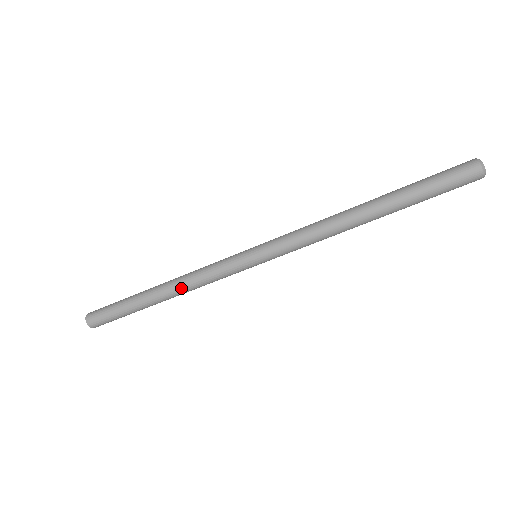
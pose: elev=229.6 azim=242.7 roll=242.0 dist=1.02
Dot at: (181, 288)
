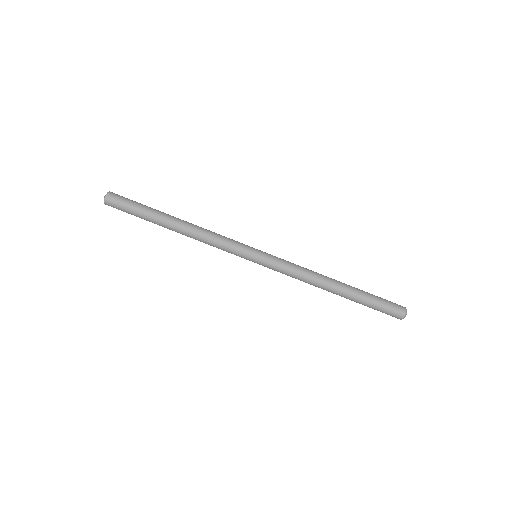
Dot at: (197, 229)
